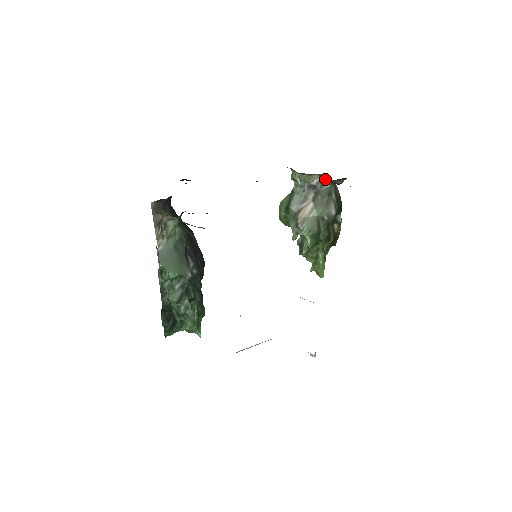
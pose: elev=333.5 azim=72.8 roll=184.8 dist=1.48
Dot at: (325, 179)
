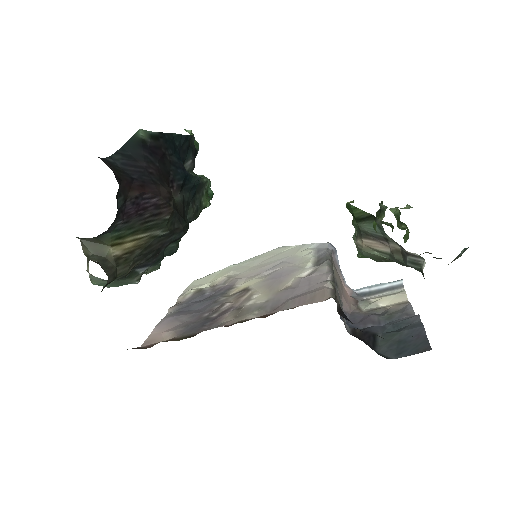
Dot at: occluded
